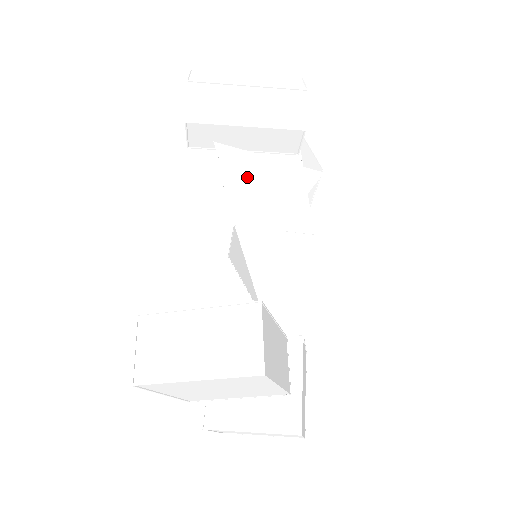
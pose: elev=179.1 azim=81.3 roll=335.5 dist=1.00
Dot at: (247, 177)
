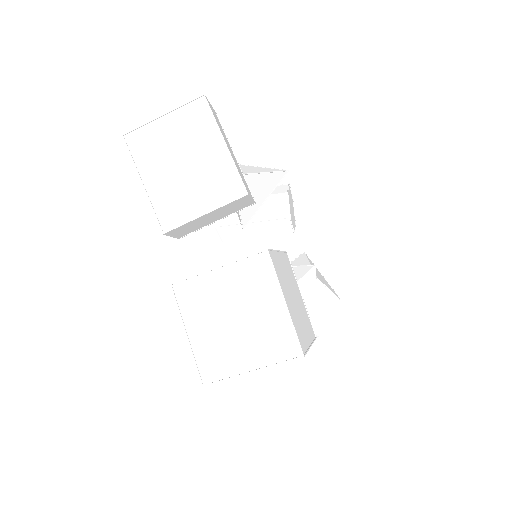
Dot at: occluded
